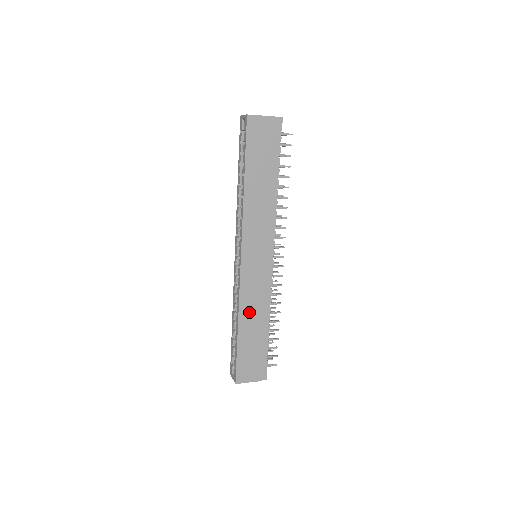
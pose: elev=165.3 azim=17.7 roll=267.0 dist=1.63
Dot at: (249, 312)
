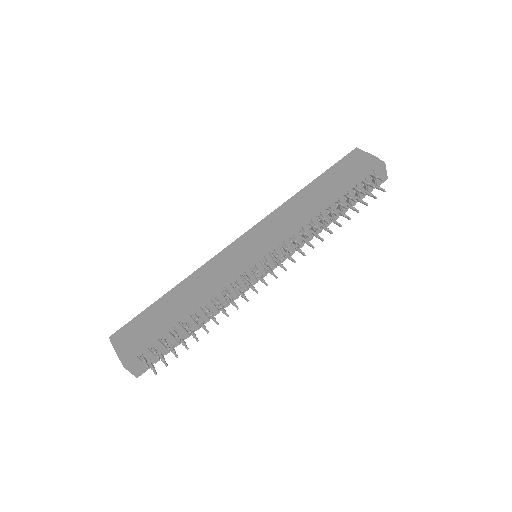
Dot at: (194, 284)
